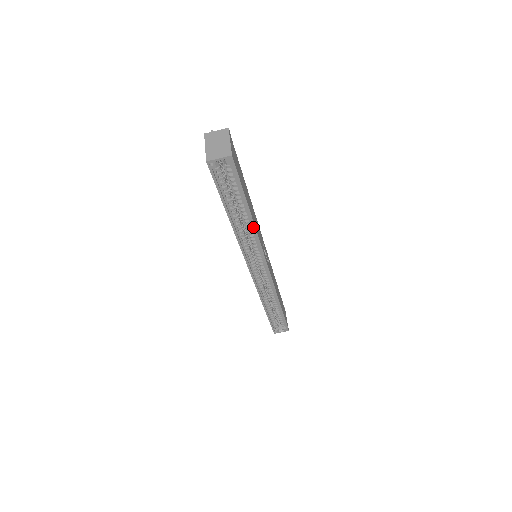
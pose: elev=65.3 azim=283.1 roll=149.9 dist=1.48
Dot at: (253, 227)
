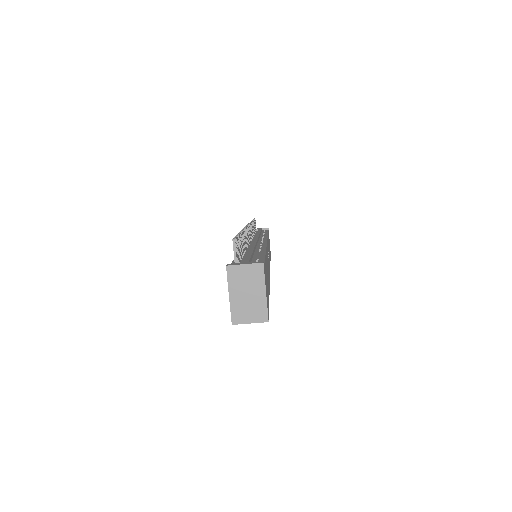
Dot at: occluded
